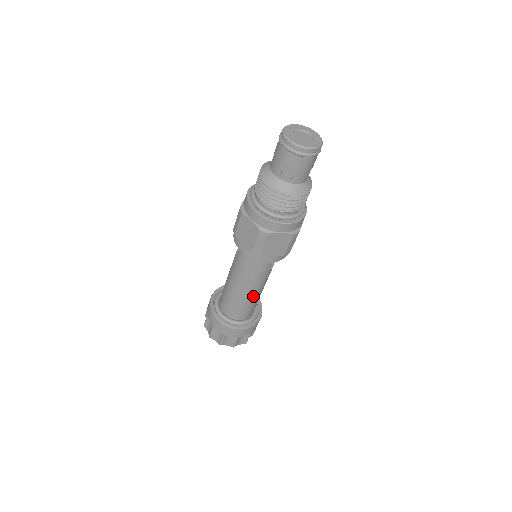
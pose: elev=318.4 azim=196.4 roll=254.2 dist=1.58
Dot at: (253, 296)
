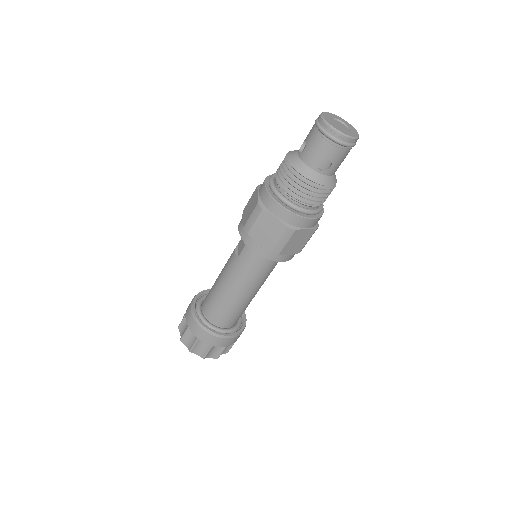
Dot at: (249, 300)
